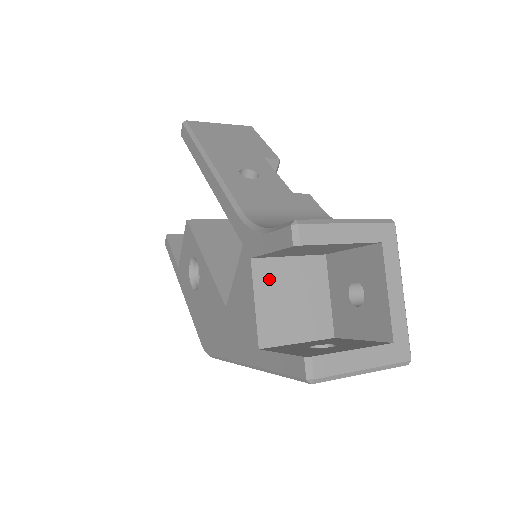
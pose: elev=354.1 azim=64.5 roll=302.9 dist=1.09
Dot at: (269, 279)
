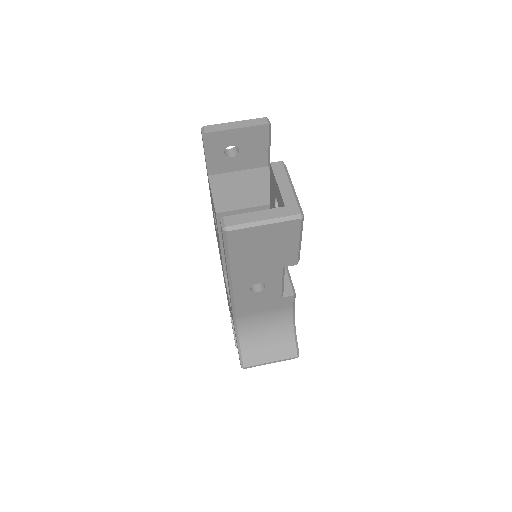
Dot at: occluded
